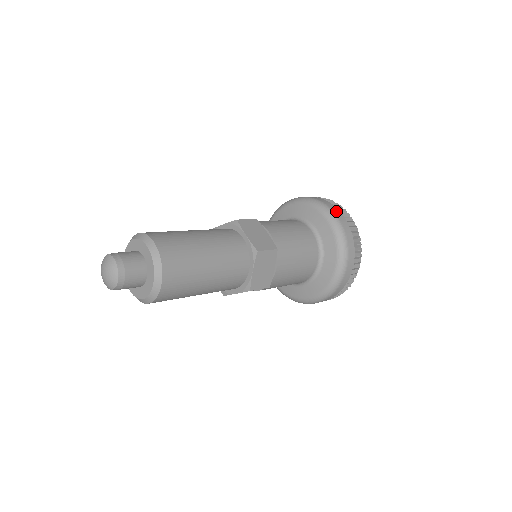
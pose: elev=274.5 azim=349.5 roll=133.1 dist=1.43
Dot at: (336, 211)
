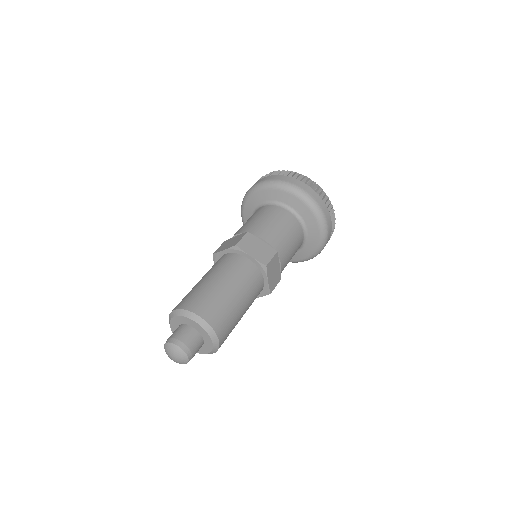
Dot at: (330, 226)
